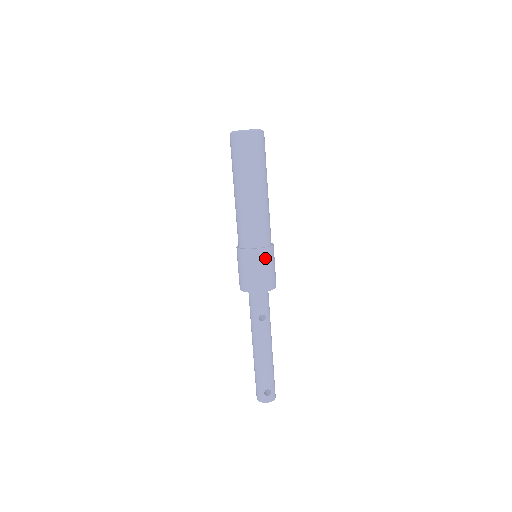
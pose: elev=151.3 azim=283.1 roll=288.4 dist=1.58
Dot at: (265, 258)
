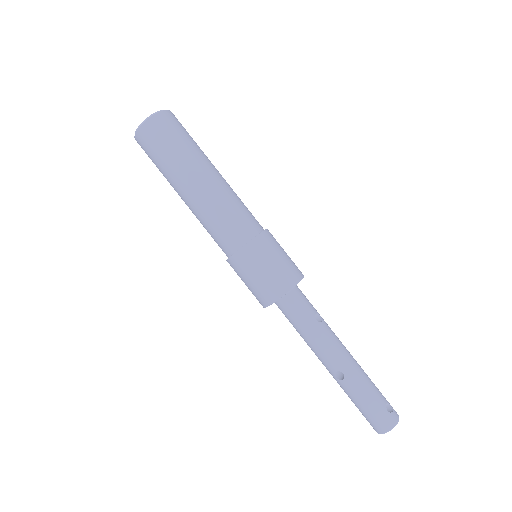
Dot at: (275, 241)
